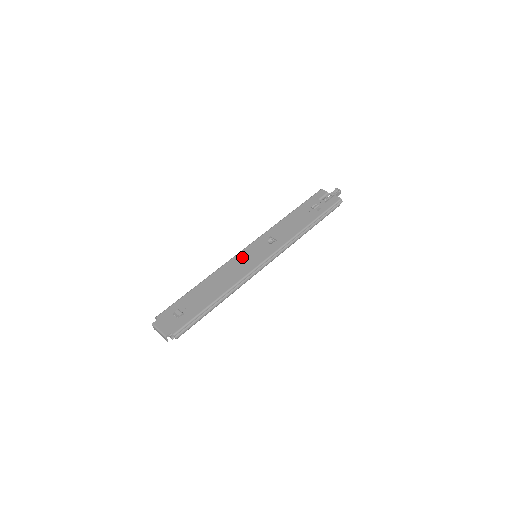
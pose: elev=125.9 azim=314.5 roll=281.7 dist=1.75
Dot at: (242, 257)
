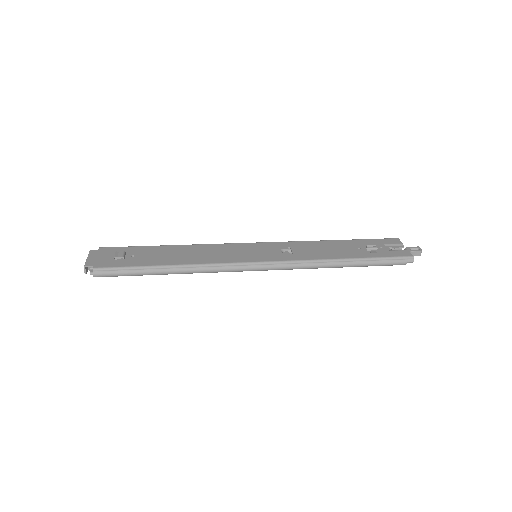
Dot at: (239, 247)
